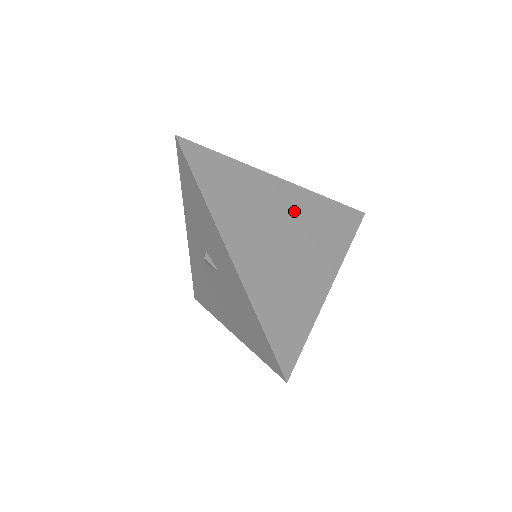
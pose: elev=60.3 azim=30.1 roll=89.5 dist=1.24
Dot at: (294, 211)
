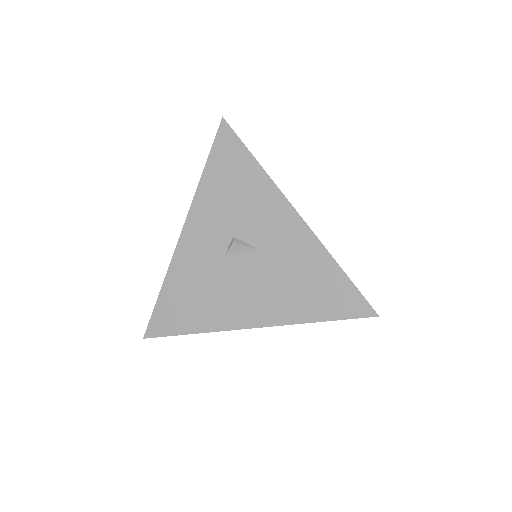
Dot at: occluded
